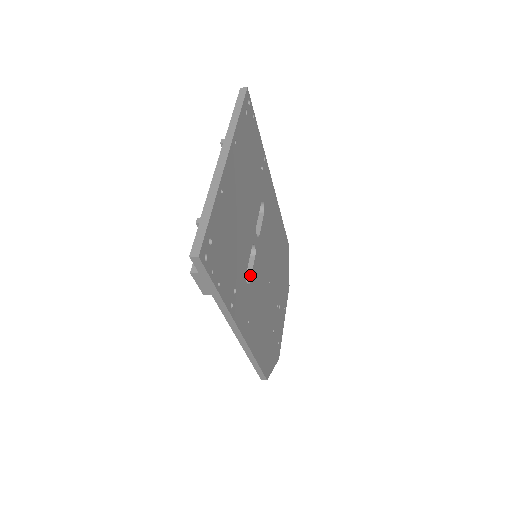
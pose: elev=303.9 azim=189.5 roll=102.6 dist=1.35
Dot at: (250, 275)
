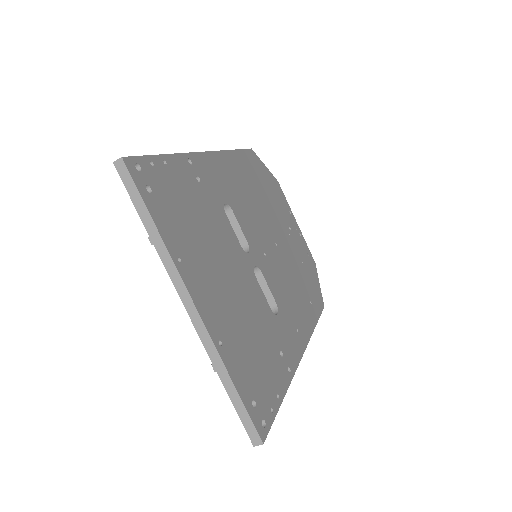
Dot at: (271, 296)
